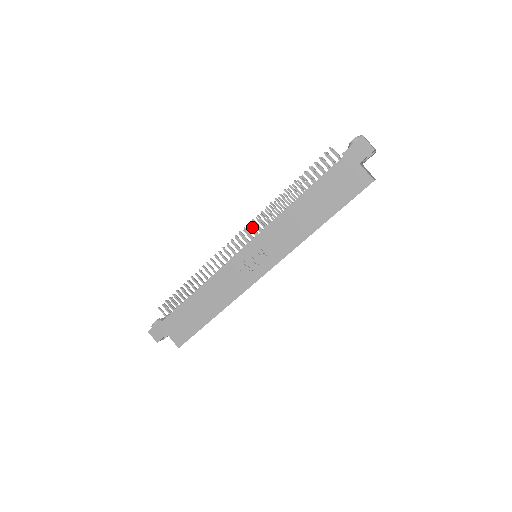
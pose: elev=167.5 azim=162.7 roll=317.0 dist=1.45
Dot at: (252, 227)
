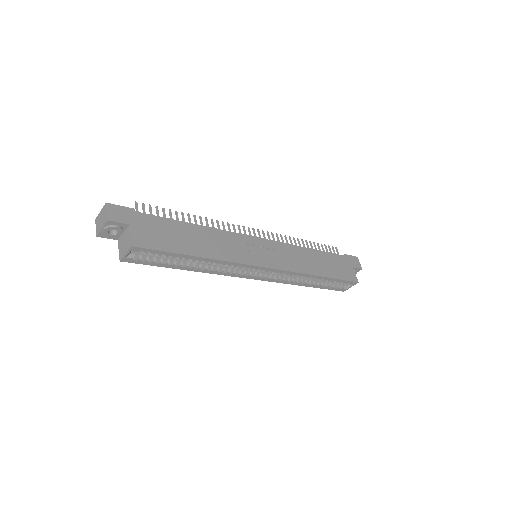
Dot at: (269, 235)
